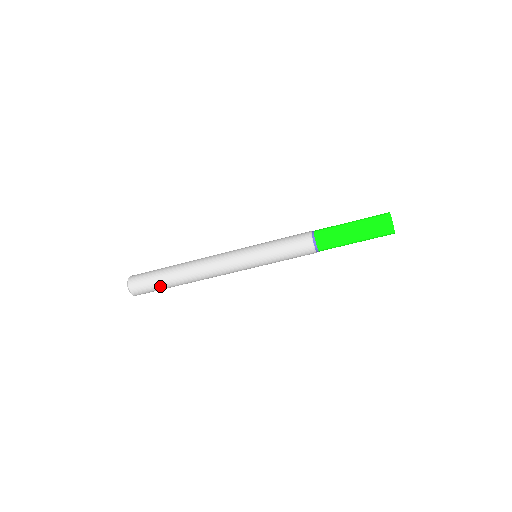
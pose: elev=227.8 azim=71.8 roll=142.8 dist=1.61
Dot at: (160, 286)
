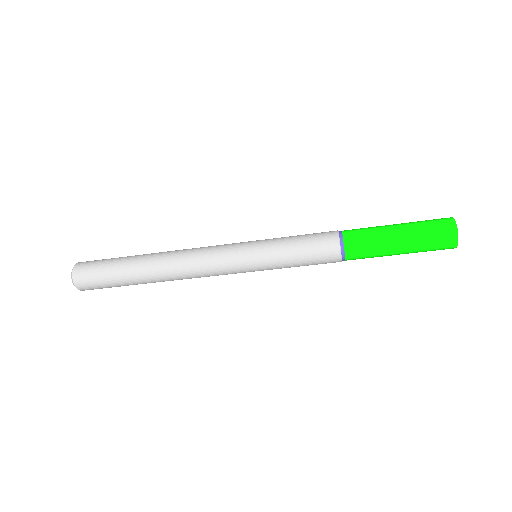
Dot at: (115, 276)
